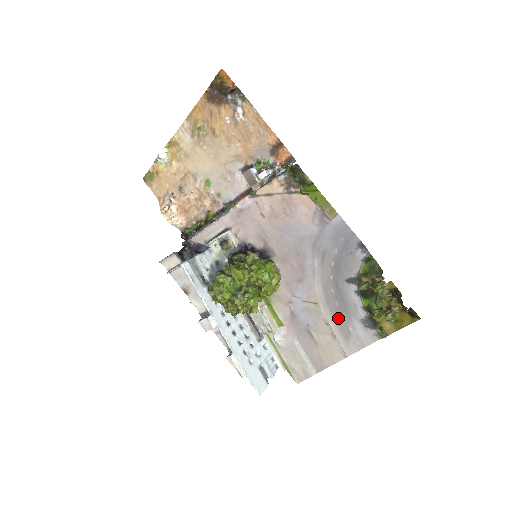
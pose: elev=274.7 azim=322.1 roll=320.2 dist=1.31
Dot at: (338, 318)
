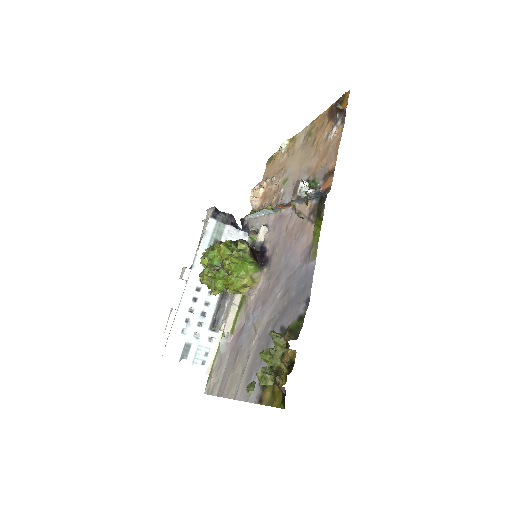
Dot at: (255, 357)
